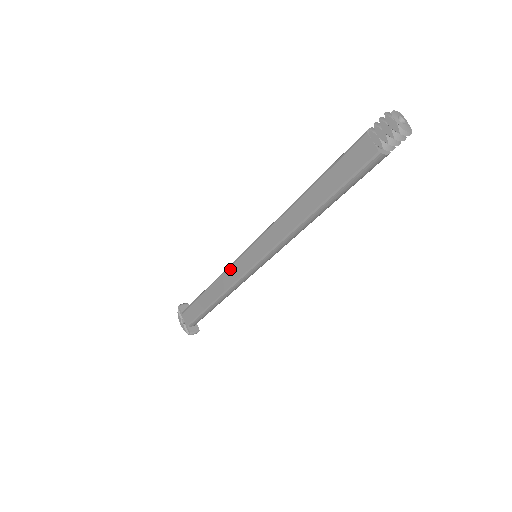
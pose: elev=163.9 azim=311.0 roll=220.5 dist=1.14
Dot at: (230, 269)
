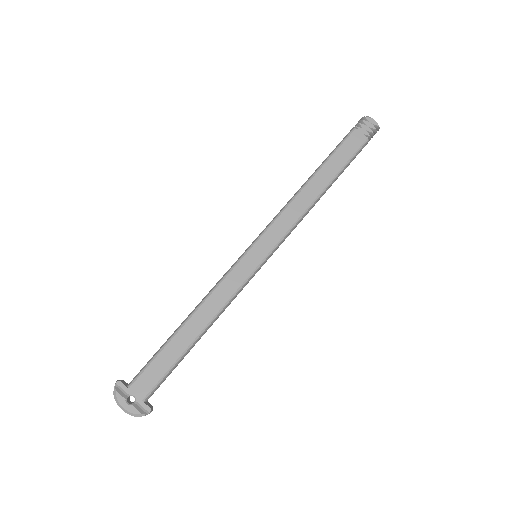
Dot at: (226, 280)
